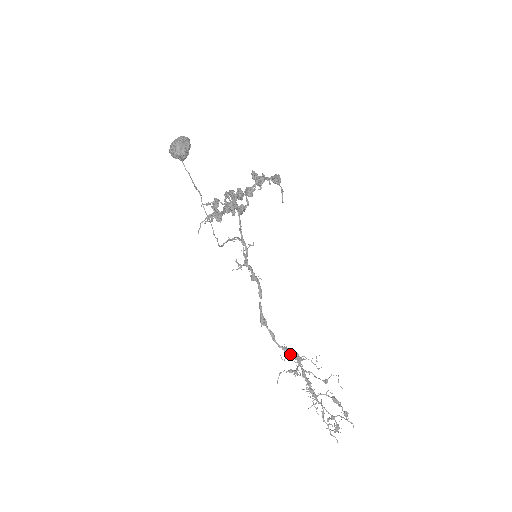
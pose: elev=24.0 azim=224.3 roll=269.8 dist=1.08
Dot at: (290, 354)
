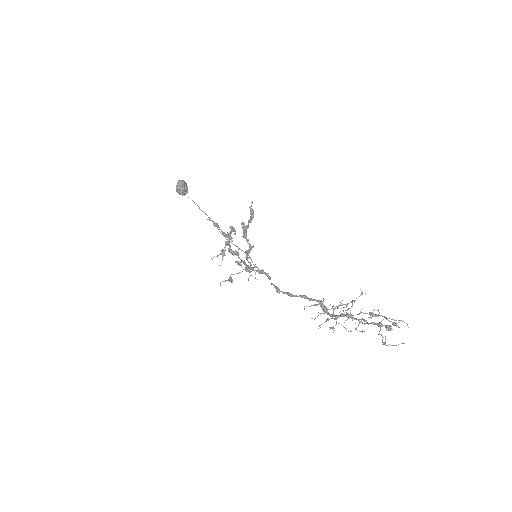
Dot at: (310, 298)
